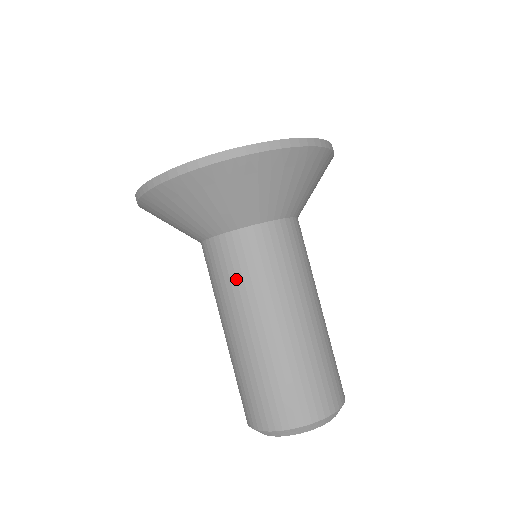
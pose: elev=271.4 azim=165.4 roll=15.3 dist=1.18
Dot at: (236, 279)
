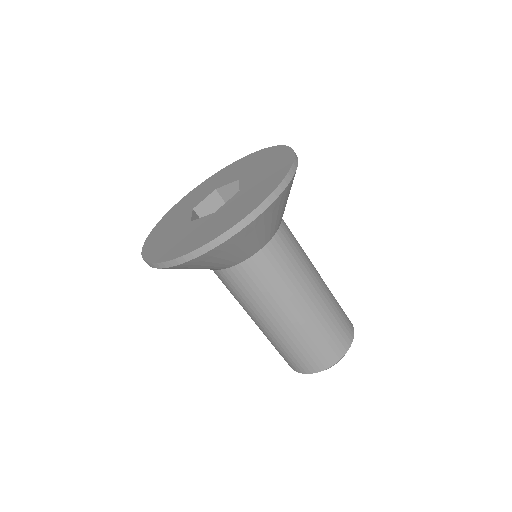
Dot at: occluded
